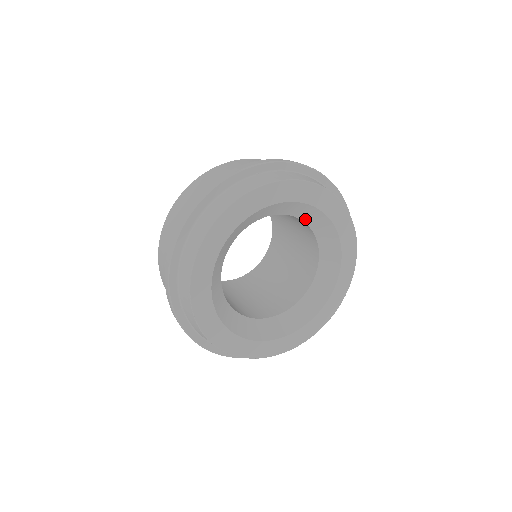
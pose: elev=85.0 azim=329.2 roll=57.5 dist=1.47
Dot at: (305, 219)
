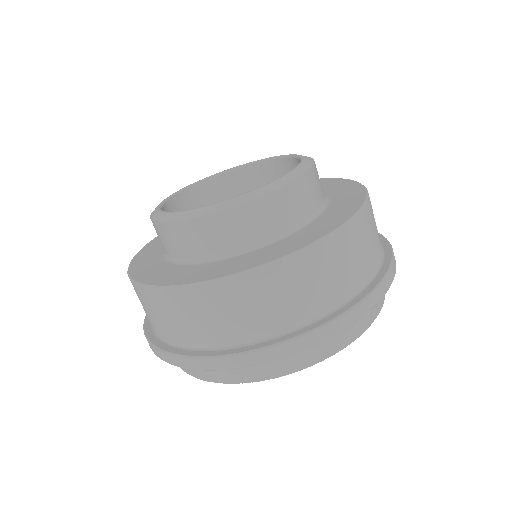
Dot at: occluded
